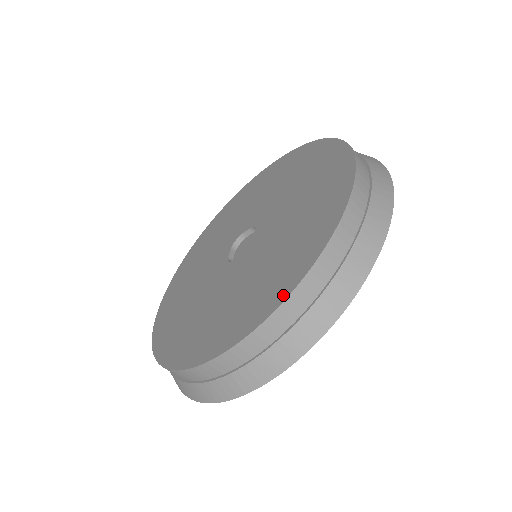
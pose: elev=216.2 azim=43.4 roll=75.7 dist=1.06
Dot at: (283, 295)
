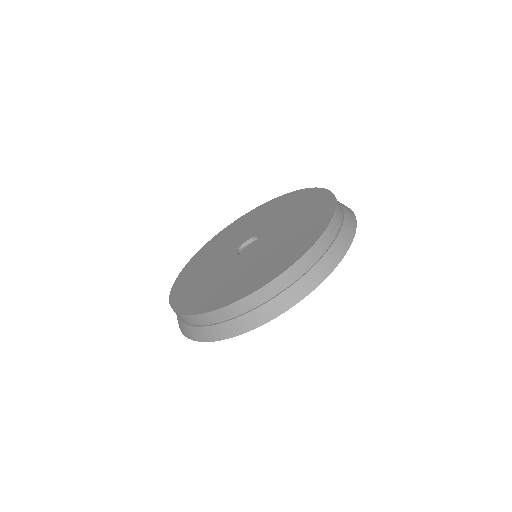
Dot at: (311, 243)
